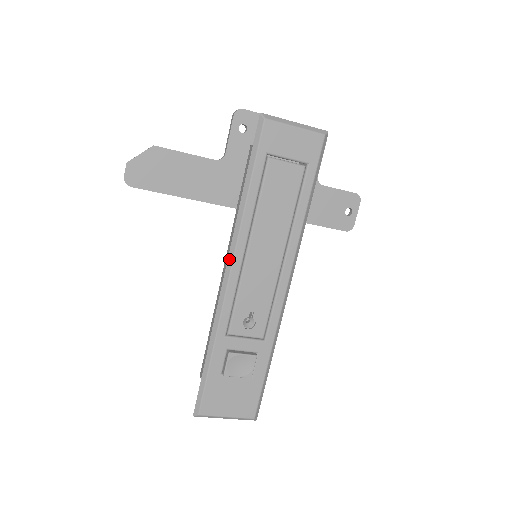
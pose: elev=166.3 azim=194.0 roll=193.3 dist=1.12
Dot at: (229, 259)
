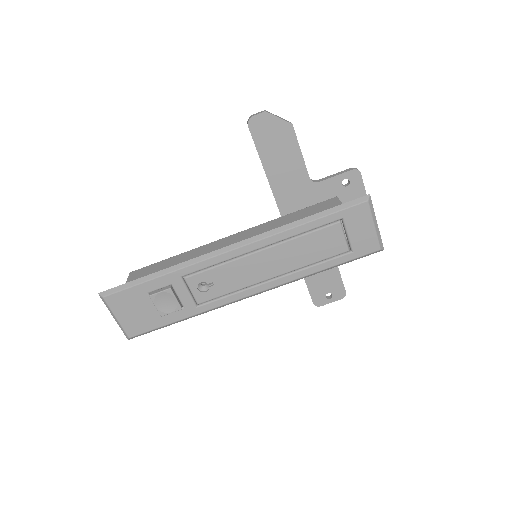
Dot at: (244, 241)
